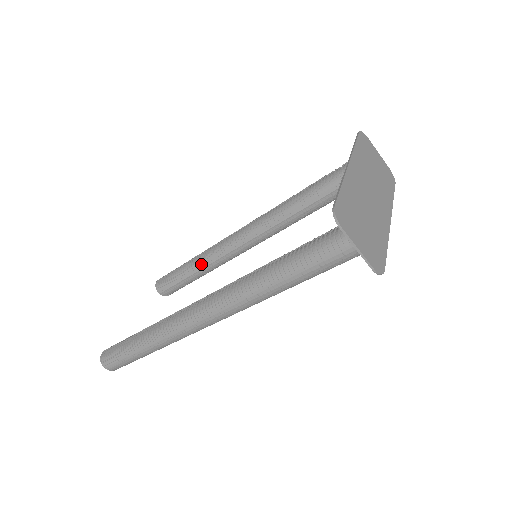
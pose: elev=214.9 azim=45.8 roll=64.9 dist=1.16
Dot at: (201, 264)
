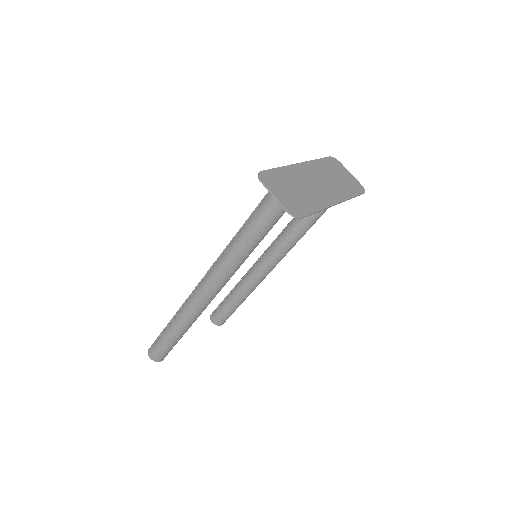
Dot at: (237, 288)
